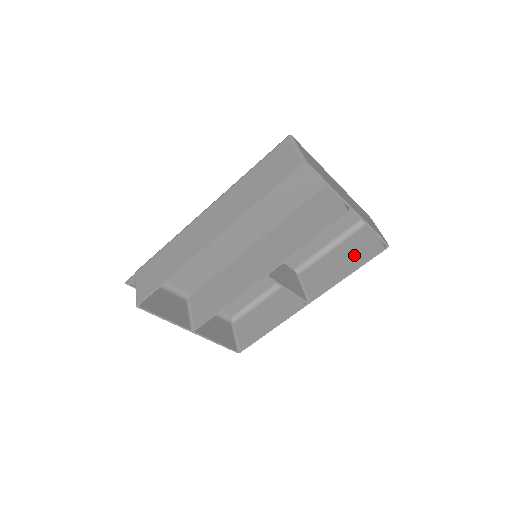
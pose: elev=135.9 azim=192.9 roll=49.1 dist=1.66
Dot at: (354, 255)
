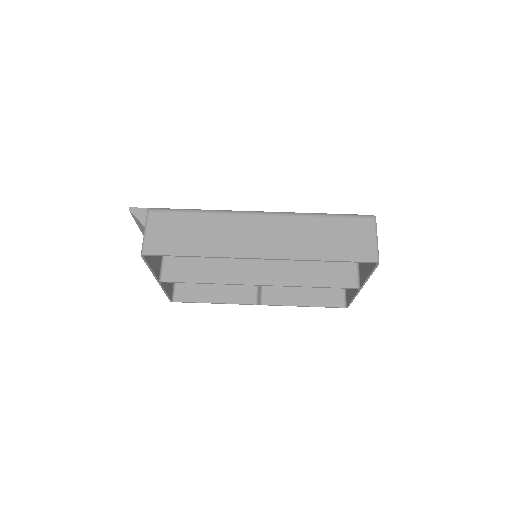
Dot at: (318, 293)
